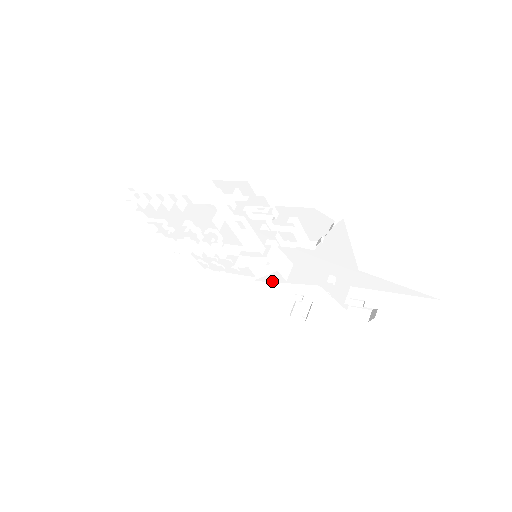
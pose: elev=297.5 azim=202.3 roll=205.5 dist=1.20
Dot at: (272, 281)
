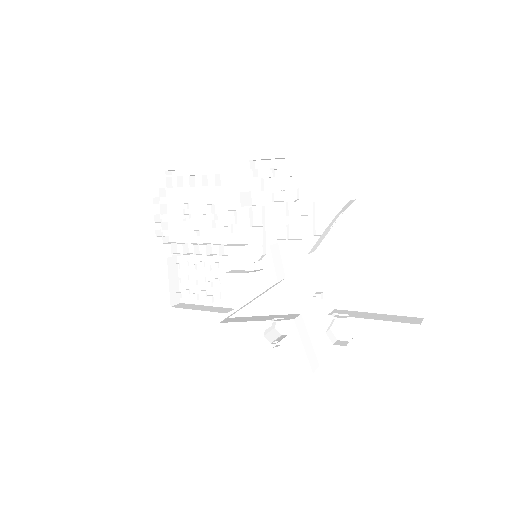
Dot at: (250, 315)
